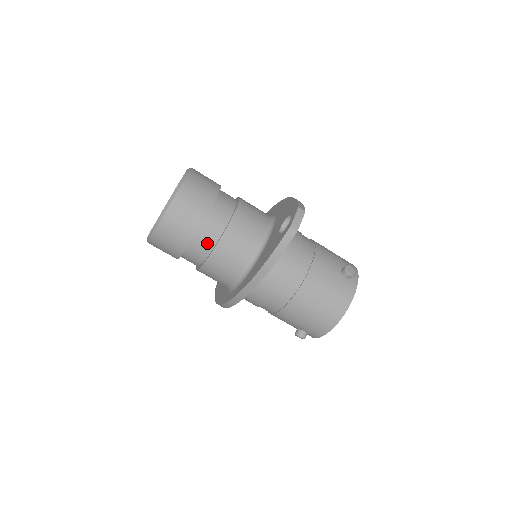
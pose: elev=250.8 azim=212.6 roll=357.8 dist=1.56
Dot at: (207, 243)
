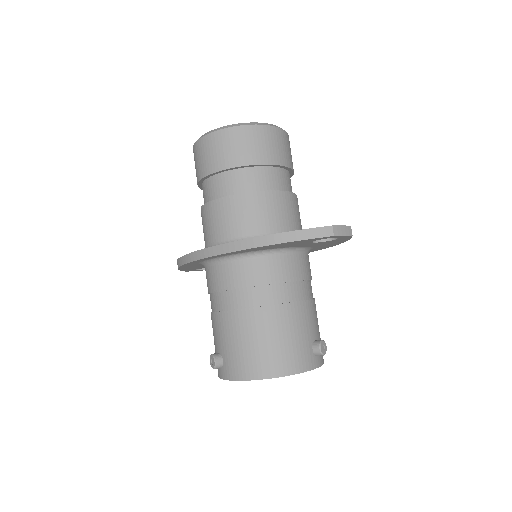
Dot at: (242, 185)
